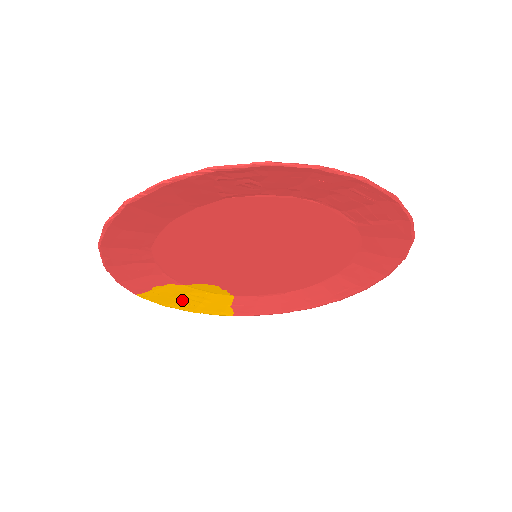
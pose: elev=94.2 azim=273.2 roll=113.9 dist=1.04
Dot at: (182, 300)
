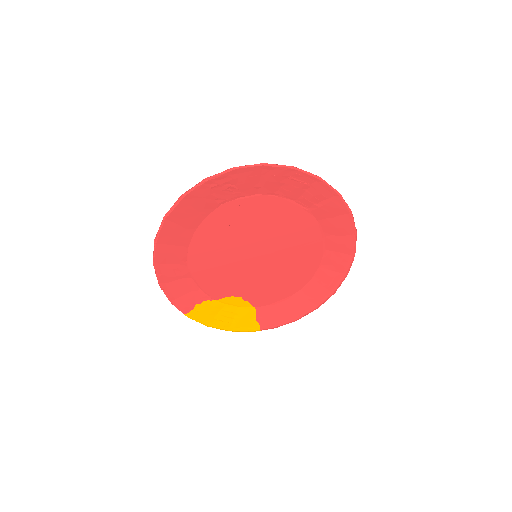
Dot at: (218, 318)
